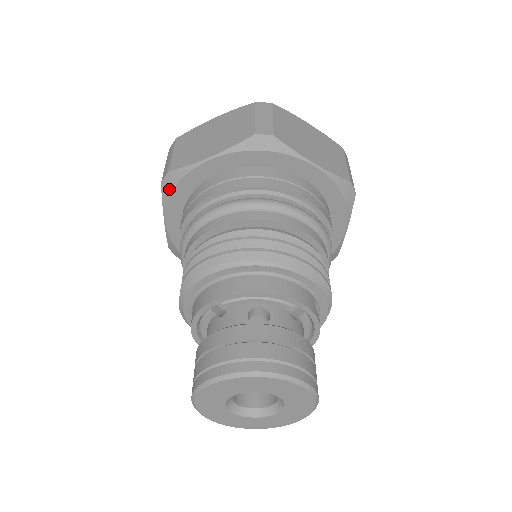
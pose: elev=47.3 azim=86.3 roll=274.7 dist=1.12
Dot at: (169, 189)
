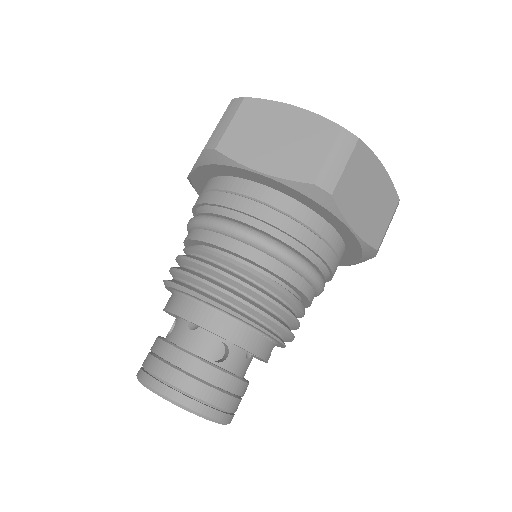
Dot at: (208, 160)
